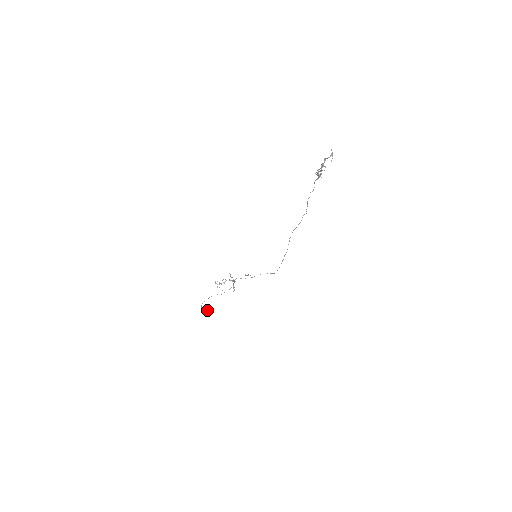
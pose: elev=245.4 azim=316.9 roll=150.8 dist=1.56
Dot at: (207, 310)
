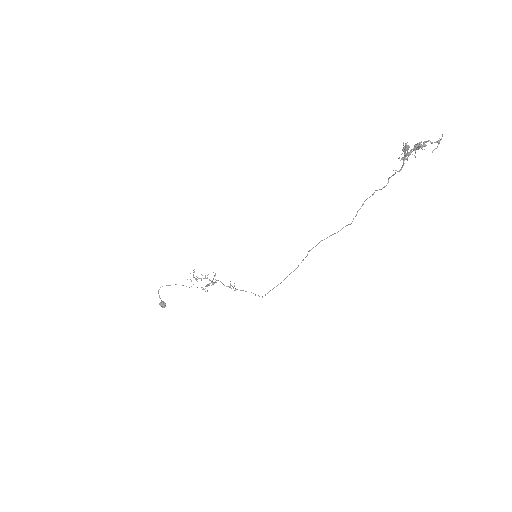
Dot at: (163, 301)
